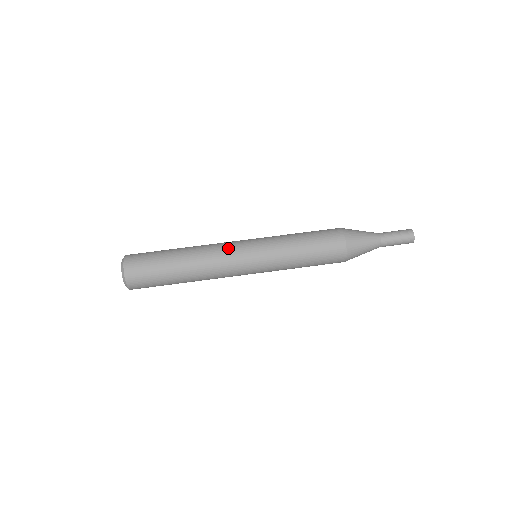
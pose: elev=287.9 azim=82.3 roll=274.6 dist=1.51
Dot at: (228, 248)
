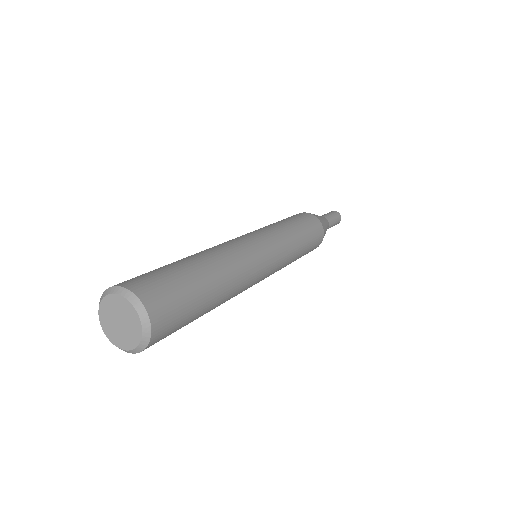
Dot at: (239, 241)
